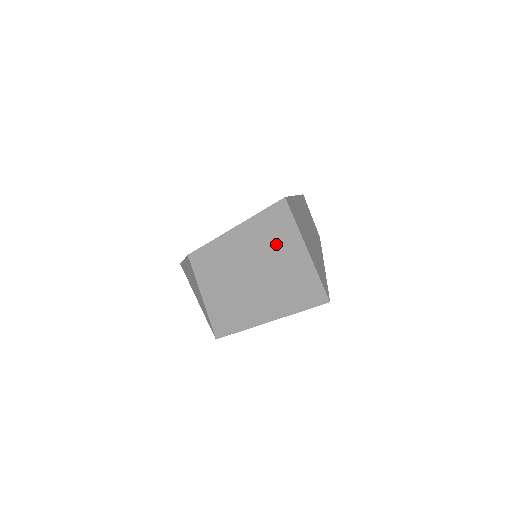
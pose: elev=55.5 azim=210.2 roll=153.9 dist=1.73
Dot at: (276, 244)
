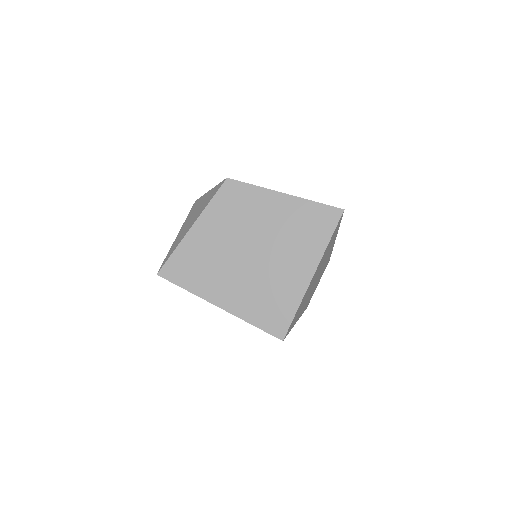
Dot at: (298, 240)
